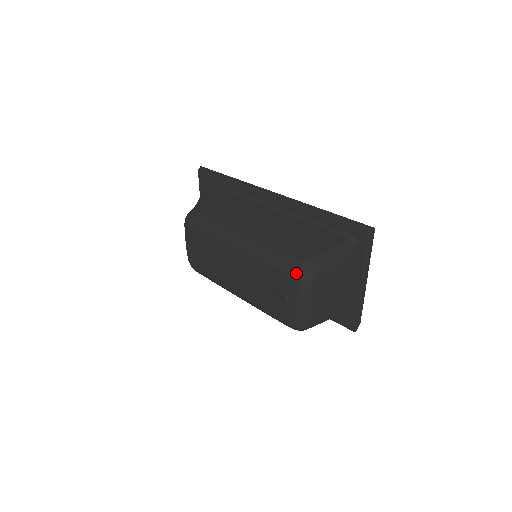
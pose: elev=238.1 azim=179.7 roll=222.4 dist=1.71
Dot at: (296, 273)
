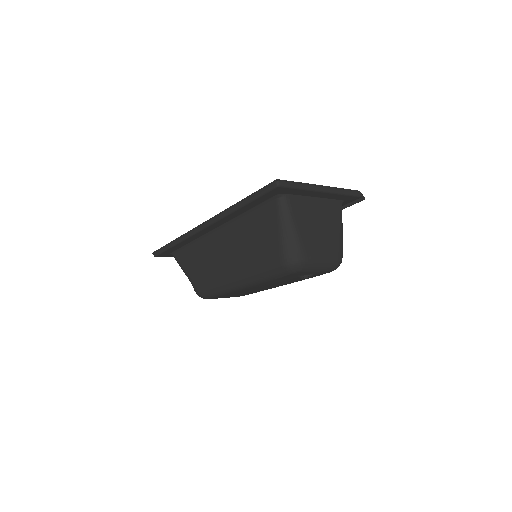
Dot at: (290, 271)
